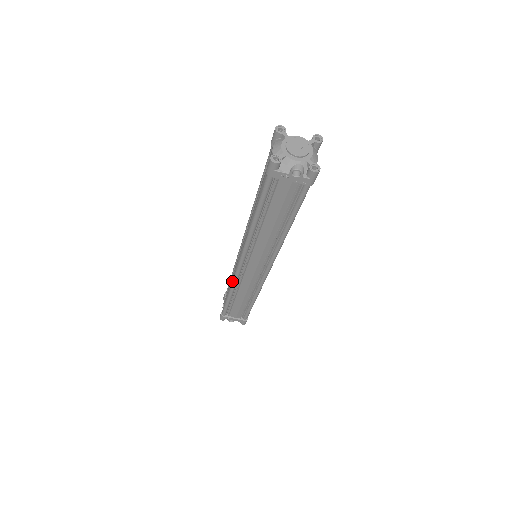
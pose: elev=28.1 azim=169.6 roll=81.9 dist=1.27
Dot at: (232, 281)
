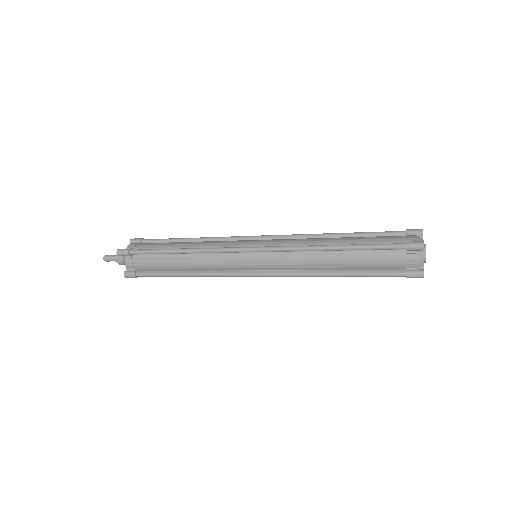
Dot at: (218, 276)
